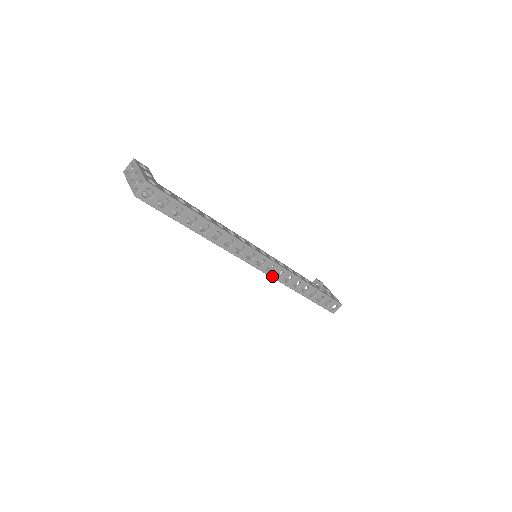
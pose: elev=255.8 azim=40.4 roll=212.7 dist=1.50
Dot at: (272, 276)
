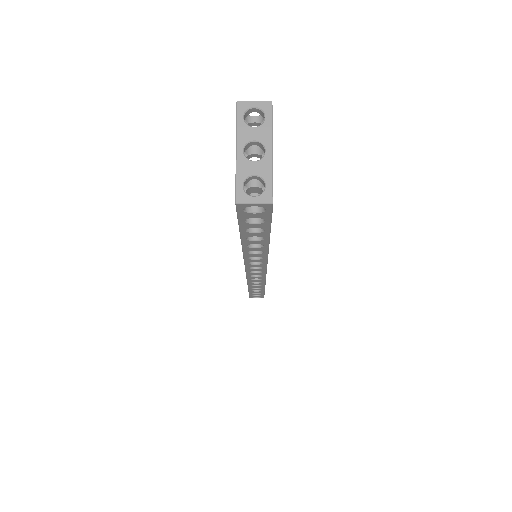
Dot at: (248, 277)
